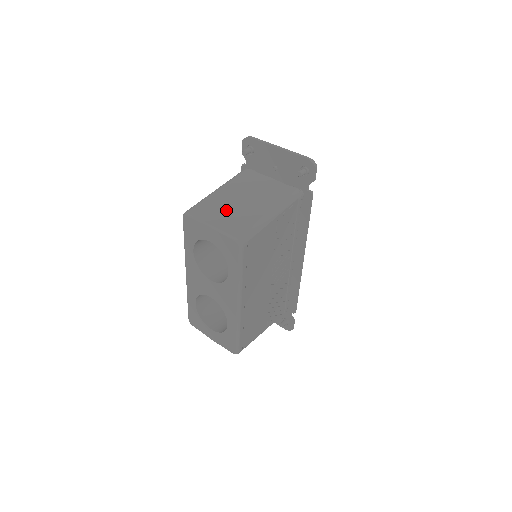
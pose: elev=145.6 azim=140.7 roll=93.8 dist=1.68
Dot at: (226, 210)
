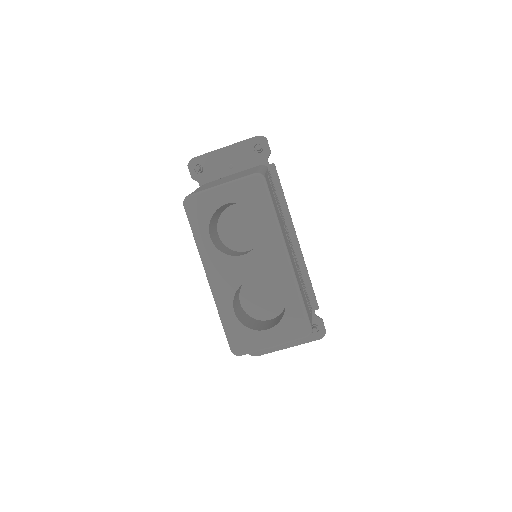
Dot at: (221, 182)
